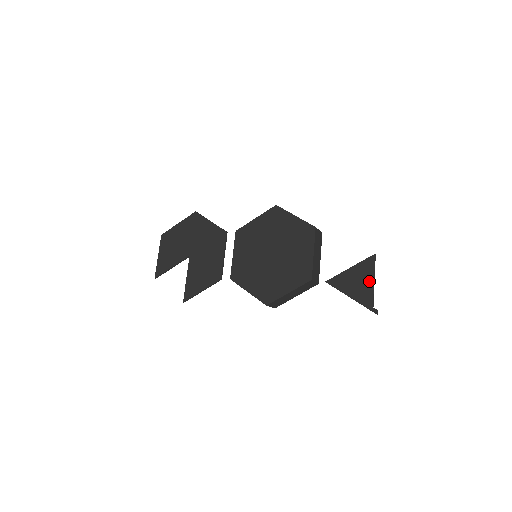
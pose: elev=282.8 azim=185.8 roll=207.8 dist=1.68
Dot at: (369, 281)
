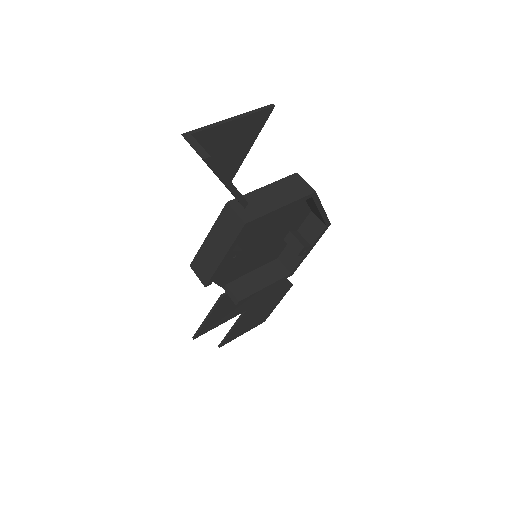
Dot at: (230, 125)
